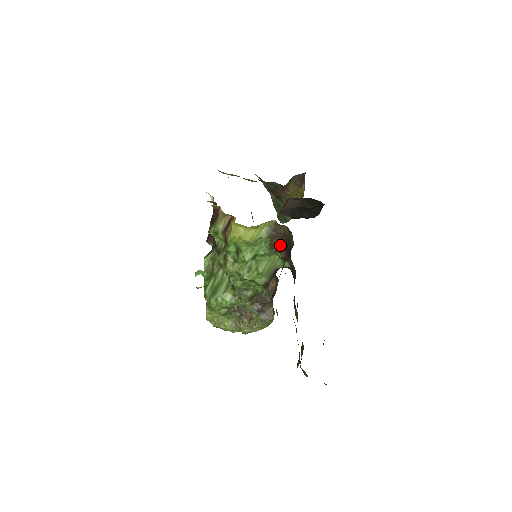
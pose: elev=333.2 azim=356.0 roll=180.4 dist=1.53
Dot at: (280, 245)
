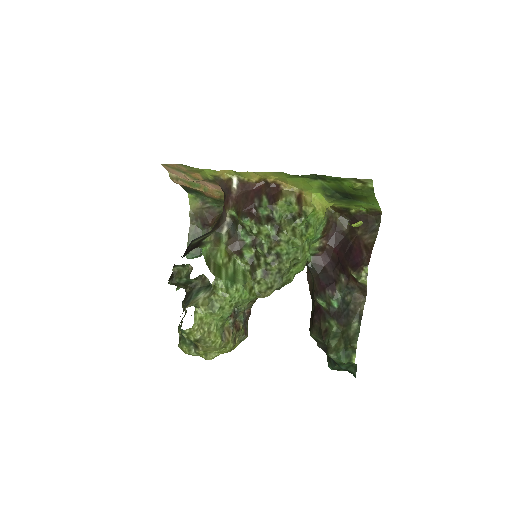
Dot at: (327, 232)
